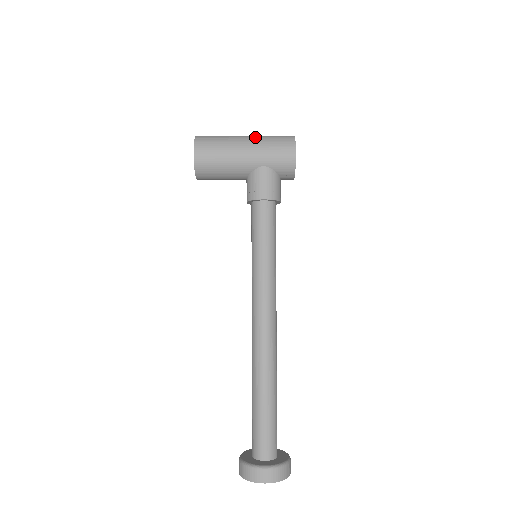
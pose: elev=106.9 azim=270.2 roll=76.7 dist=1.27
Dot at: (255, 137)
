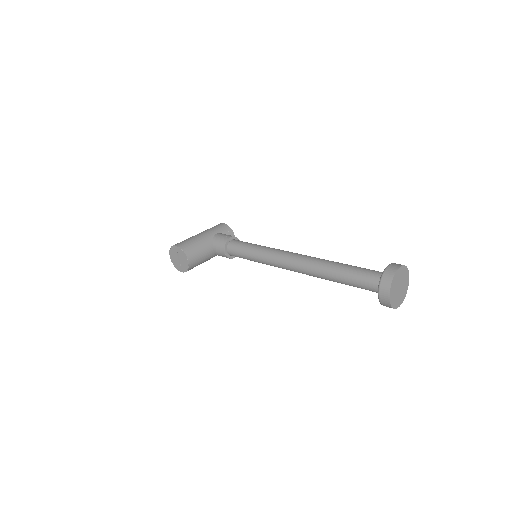
Dot at: occluded
